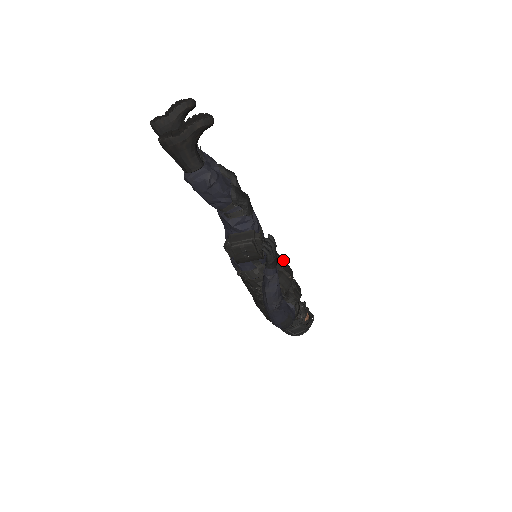
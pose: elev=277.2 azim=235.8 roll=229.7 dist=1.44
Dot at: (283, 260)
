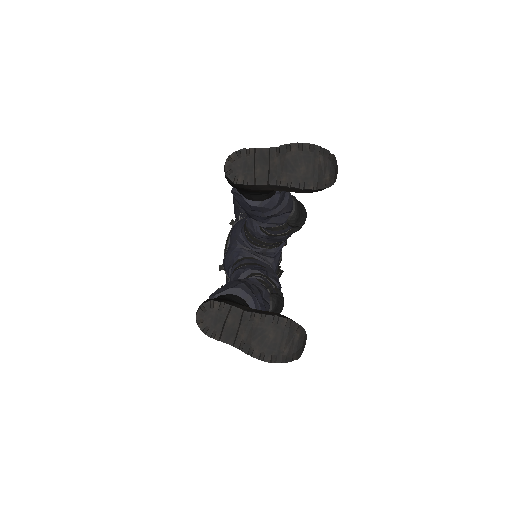
Dot at: occluded
